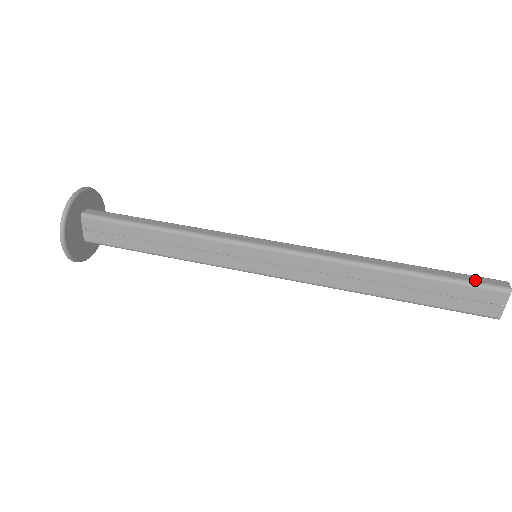
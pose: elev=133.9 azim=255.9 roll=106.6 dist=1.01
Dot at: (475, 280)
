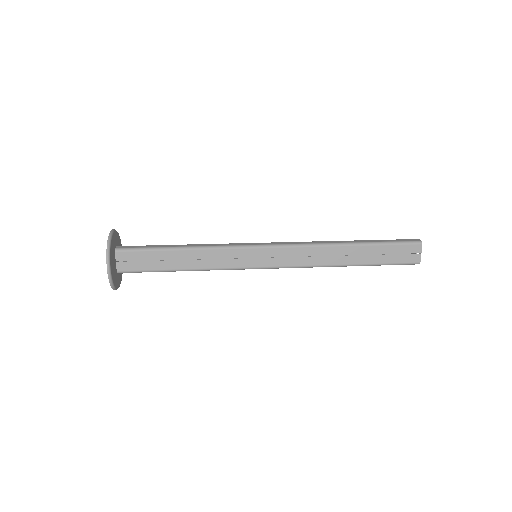
Dot at: (400, 241)
